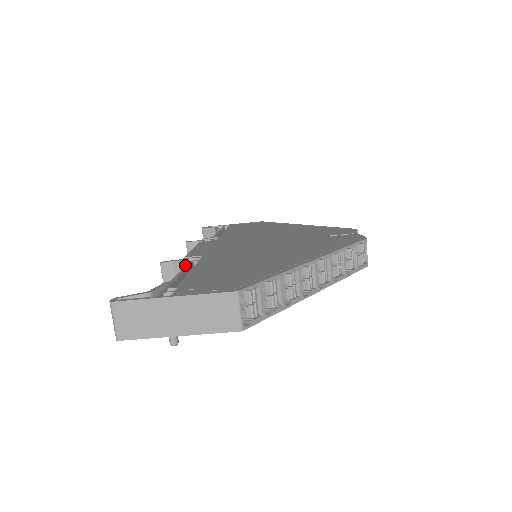
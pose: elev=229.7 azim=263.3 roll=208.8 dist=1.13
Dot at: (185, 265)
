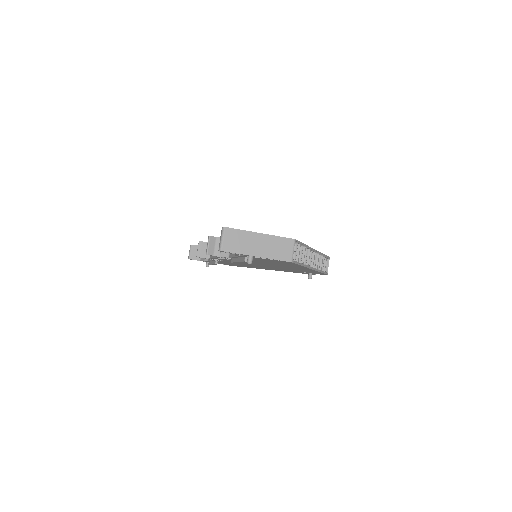
Dot at: occluded
